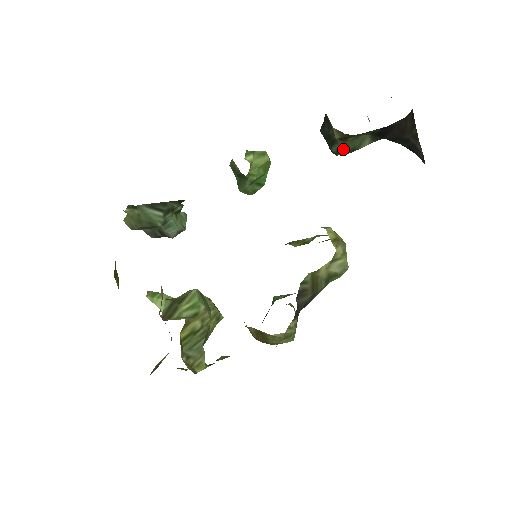
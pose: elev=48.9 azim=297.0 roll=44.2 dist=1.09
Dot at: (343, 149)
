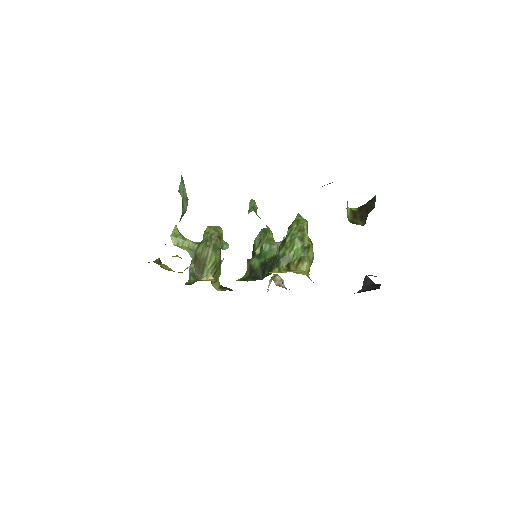
Dot at: occluded
